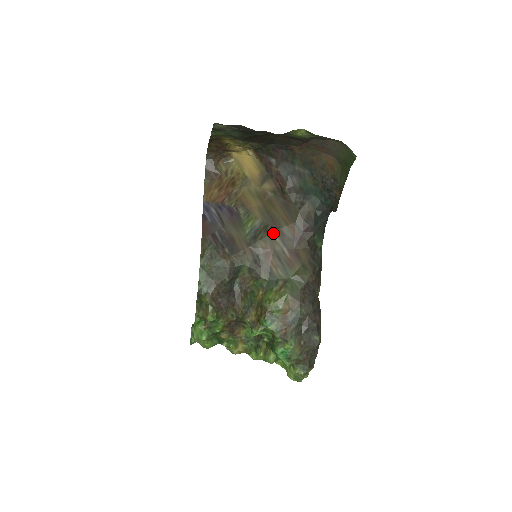
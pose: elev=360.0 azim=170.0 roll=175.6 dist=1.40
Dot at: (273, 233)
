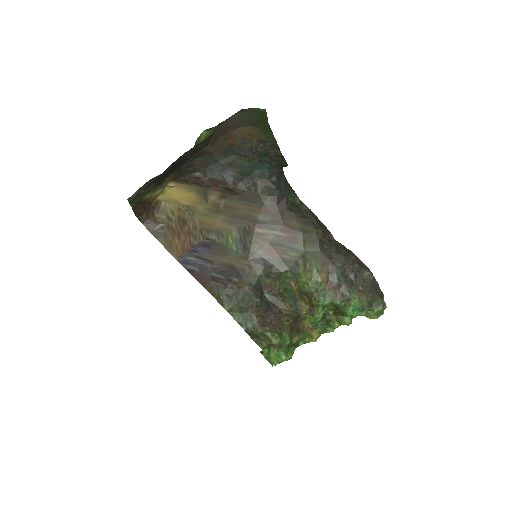
Dot at: (255, 230)
